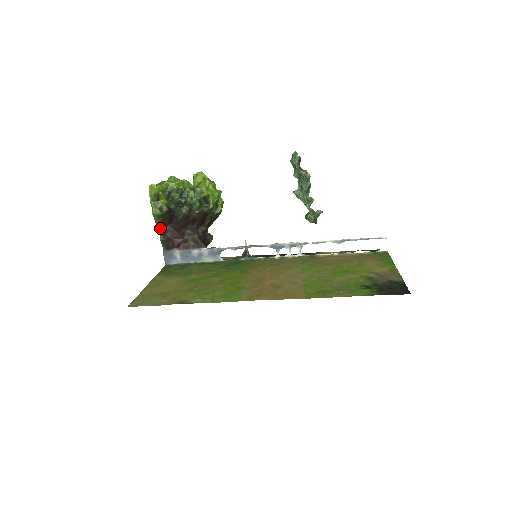
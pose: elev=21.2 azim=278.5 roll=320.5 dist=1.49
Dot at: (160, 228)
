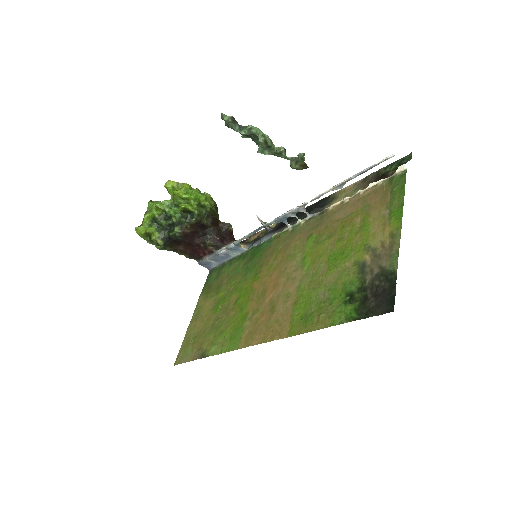
Dot at: (177, 251)
